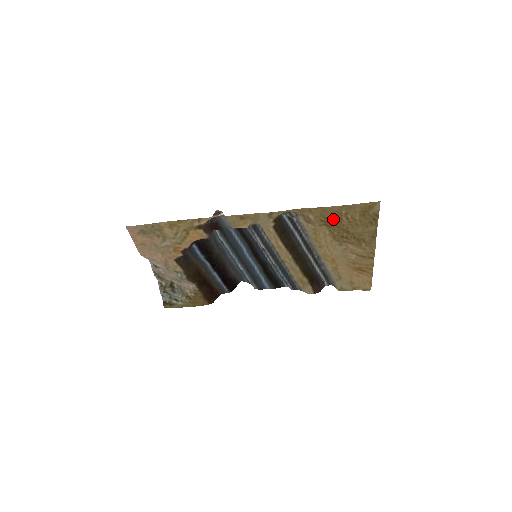
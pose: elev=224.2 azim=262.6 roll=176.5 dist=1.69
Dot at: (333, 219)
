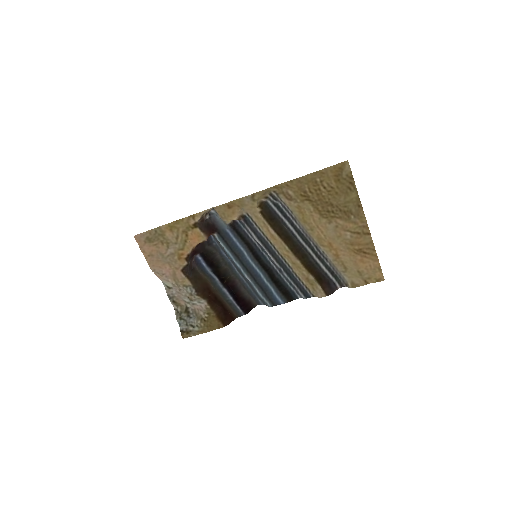
Dot at: (312, 191)
